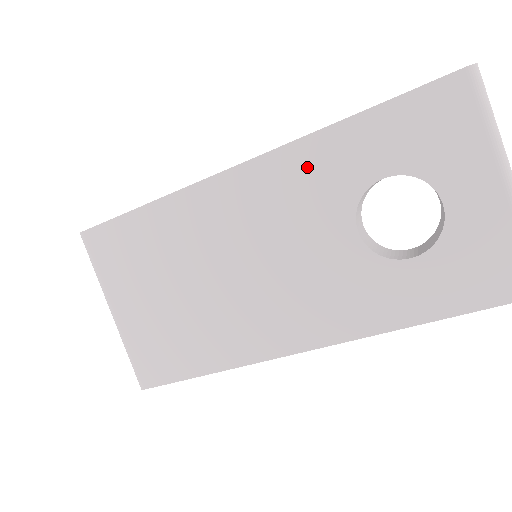
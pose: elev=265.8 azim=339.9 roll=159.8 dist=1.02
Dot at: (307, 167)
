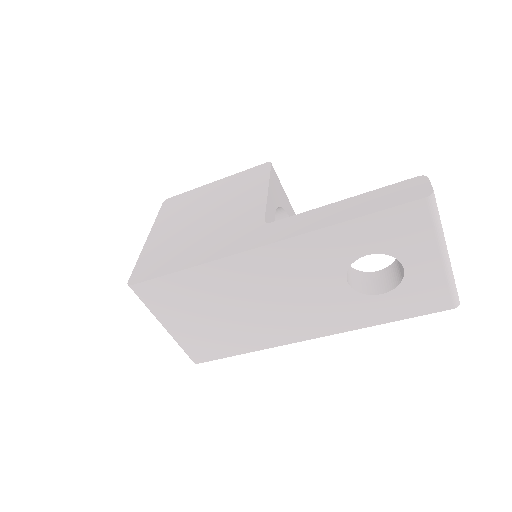
Dot at: (313, 249)
